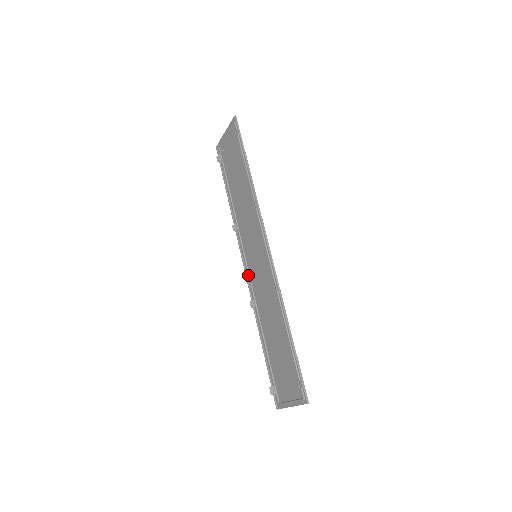
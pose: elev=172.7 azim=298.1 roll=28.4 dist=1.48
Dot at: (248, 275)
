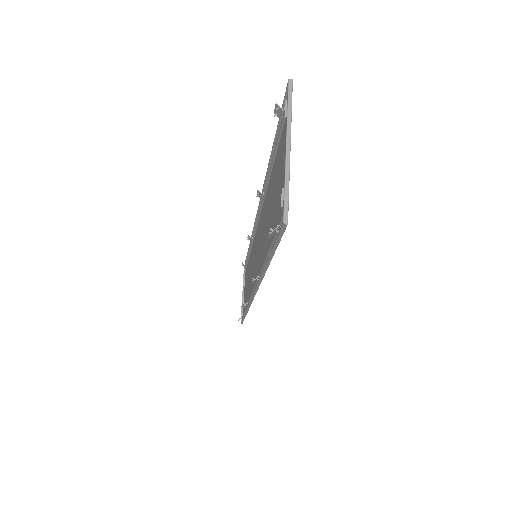
Dot at: (254, 286)
